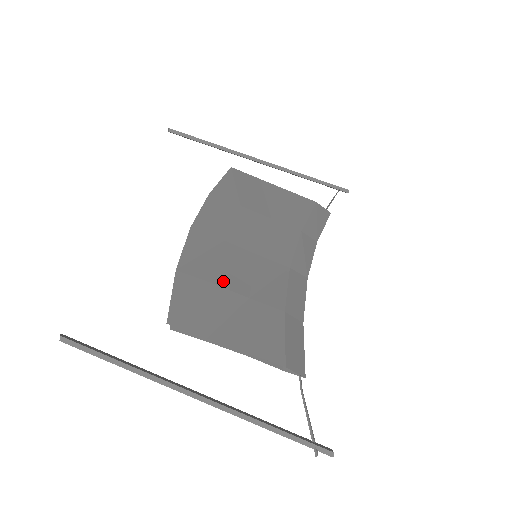
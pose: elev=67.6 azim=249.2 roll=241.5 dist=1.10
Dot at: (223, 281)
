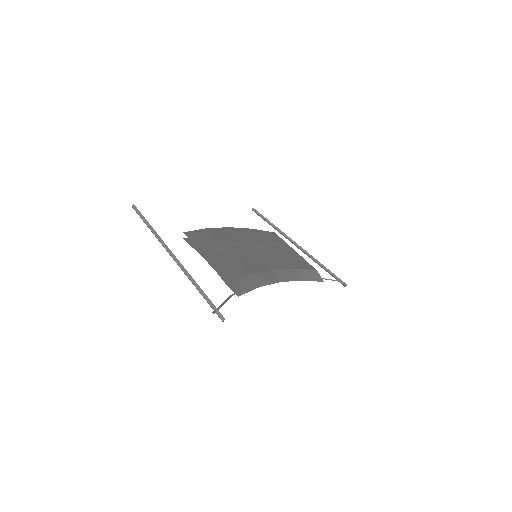
Dot at: (227, 245)
